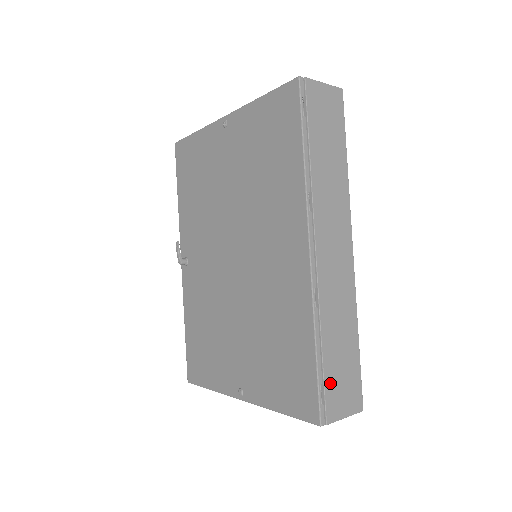
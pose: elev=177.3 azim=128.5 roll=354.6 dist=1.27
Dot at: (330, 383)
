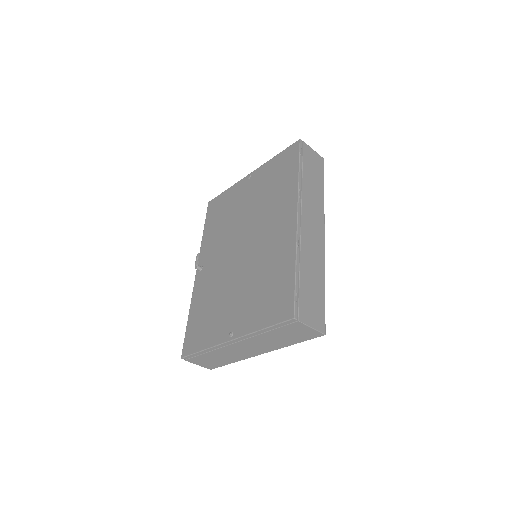
Dot at: (303, 297)
